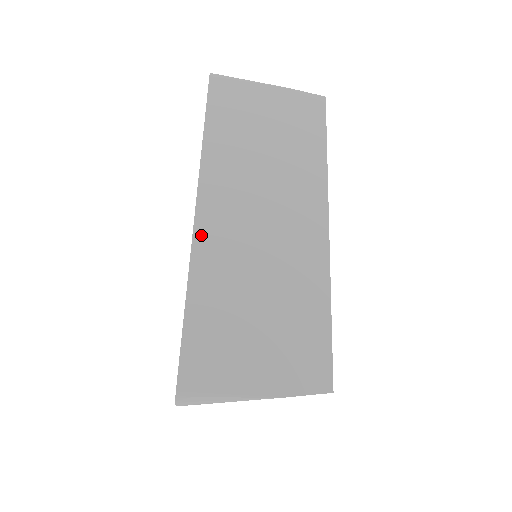
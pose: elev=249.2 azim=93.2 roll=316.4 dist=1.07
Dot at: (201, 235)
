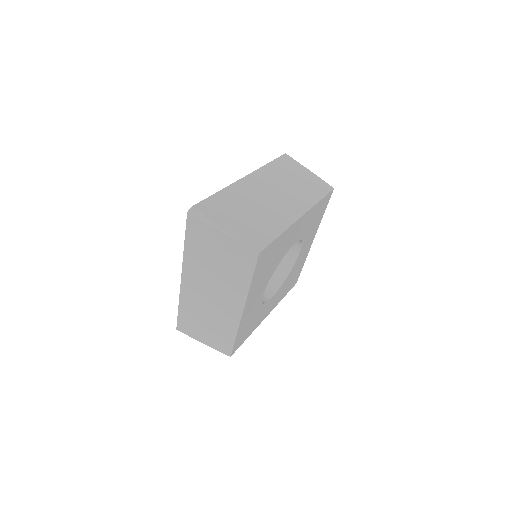
Dot at: (242, 182)
